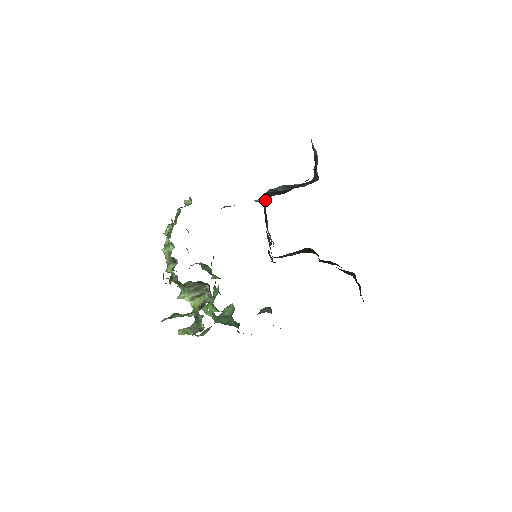
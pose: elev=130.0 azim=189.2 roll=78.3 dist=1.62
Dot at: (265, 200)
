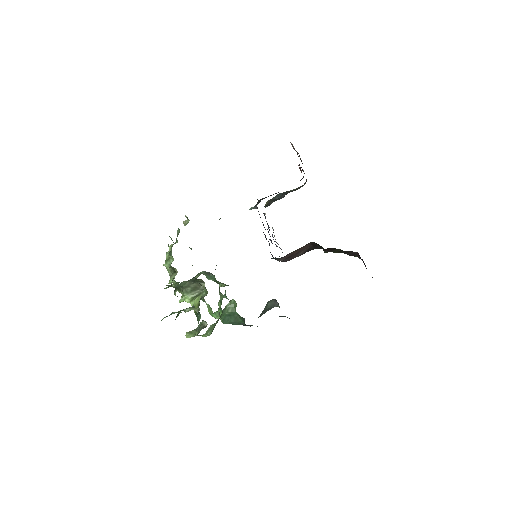
Dot at: (257, 204)
